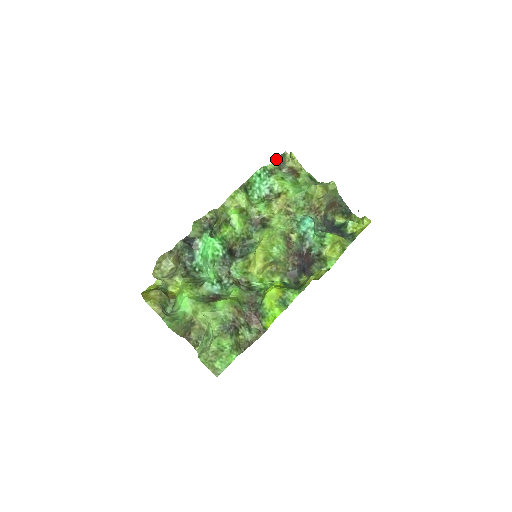
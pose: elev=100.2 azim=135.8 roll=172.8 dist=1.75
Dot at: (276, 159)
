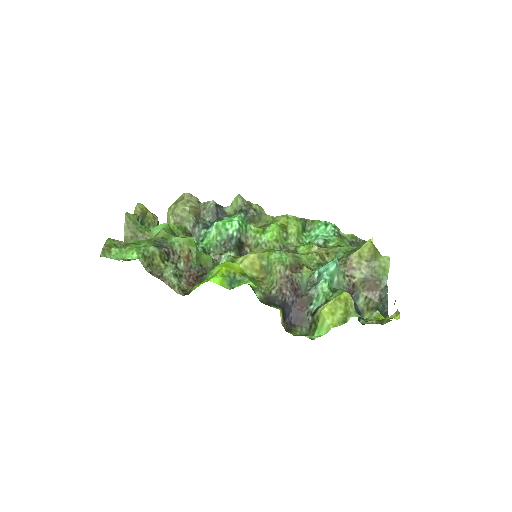
Dot at: (354, 236)
